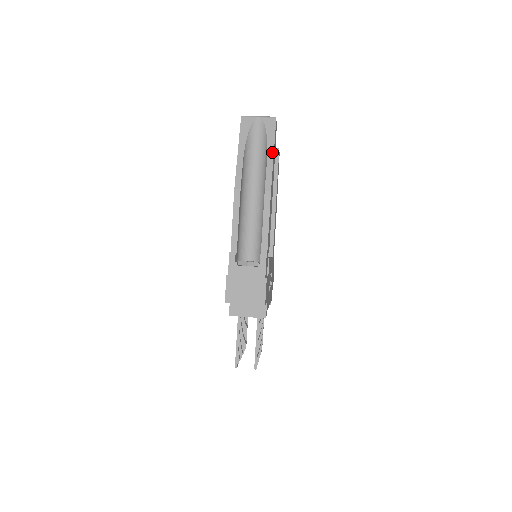
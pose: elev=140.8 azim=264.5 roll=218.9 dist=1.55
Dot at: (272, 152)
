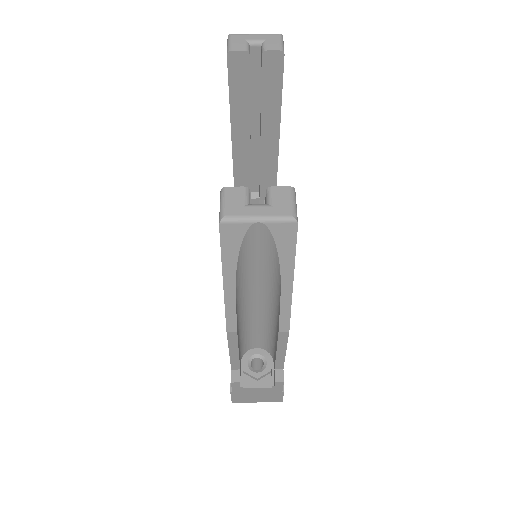
Dot at: (290, 281)
